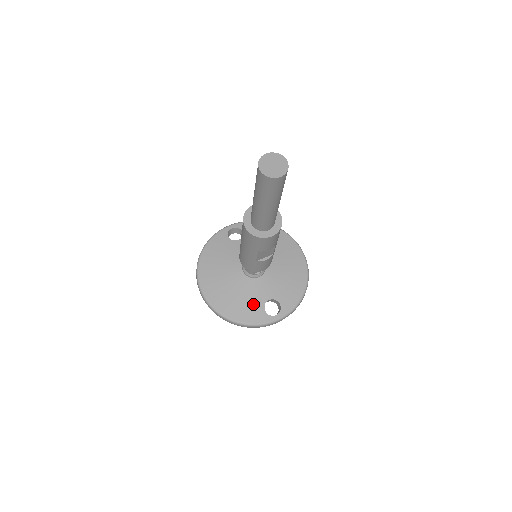
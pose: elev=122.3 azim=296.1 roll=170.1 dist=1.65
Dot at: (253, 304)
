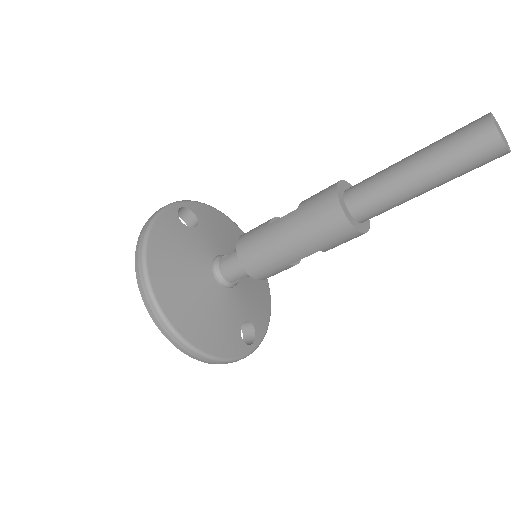
Dot at: (229, 328)
